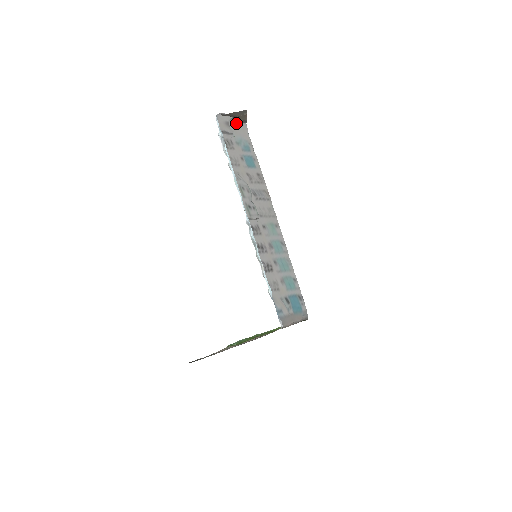
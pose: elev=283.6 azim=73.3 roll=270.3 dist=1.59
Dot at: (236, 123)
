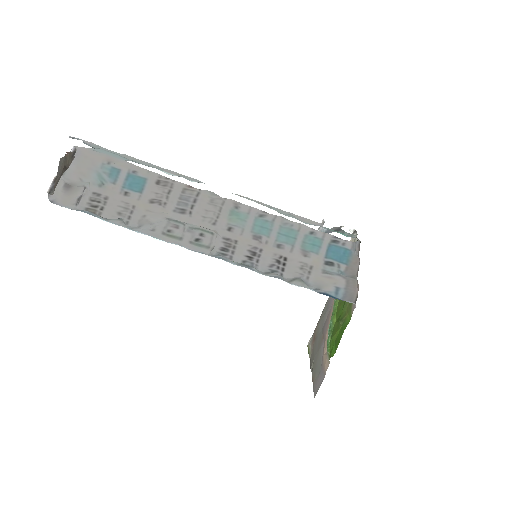
Dot at: (70, 165)
